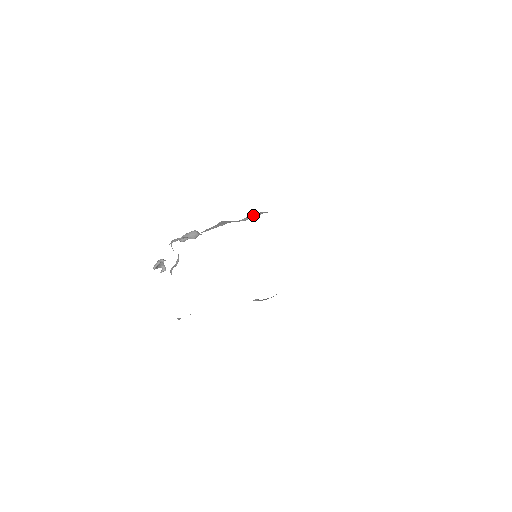
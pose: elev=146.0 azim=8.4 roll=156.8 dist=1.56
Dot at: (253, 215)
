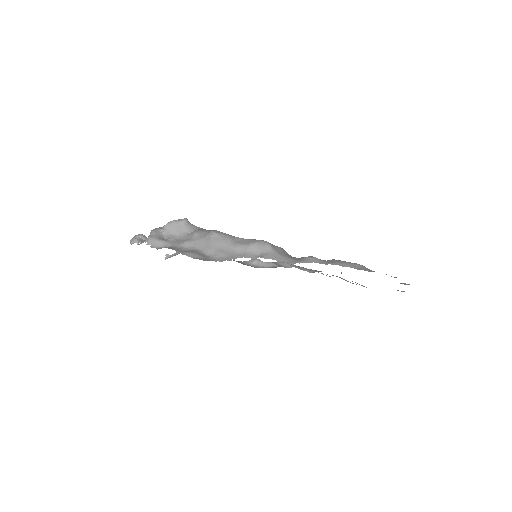
Dot at: (253, 248)
